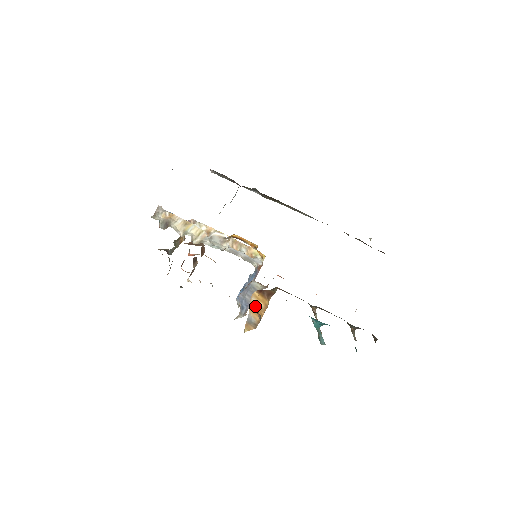
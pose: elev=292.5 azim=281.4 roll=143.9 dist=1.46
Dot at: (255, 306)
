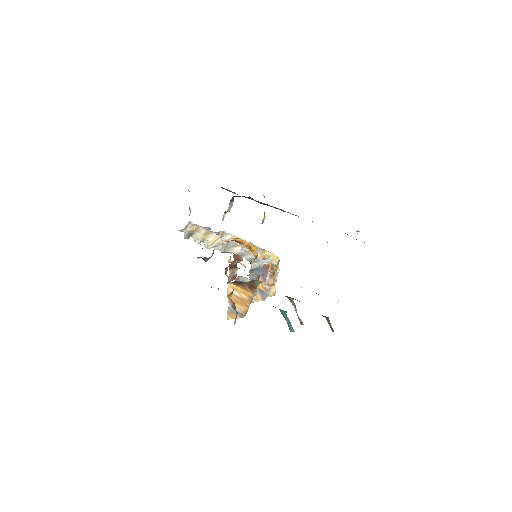
Dot at: (236, 297)
